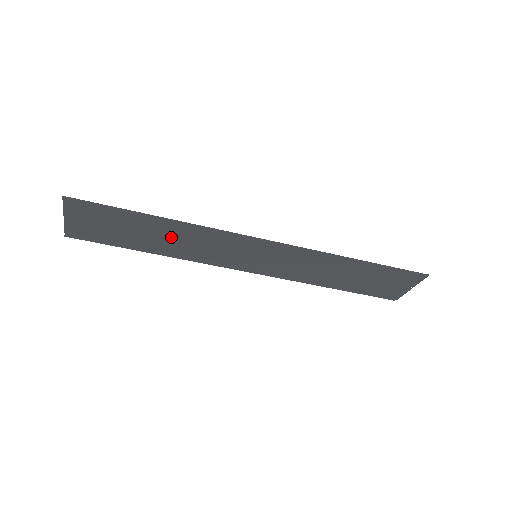
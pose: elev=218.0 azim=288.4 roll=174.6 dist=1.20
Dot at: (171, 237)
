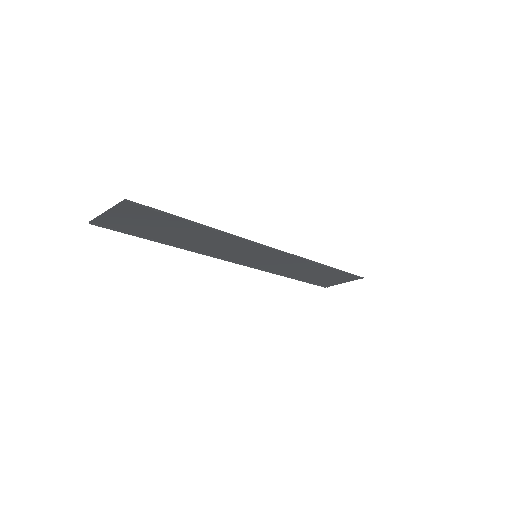
Dot at: (198, 237)
